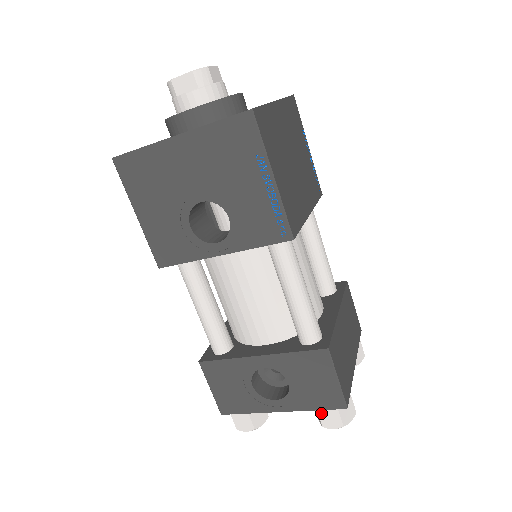
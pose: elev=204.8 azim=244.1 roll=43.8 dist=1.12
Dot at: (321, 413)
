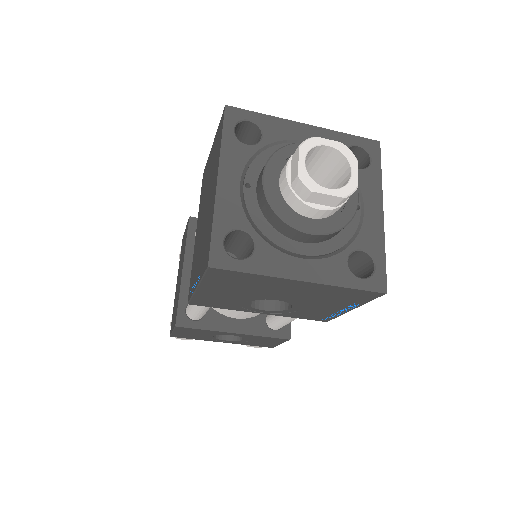
Dot at: (252, 345)
